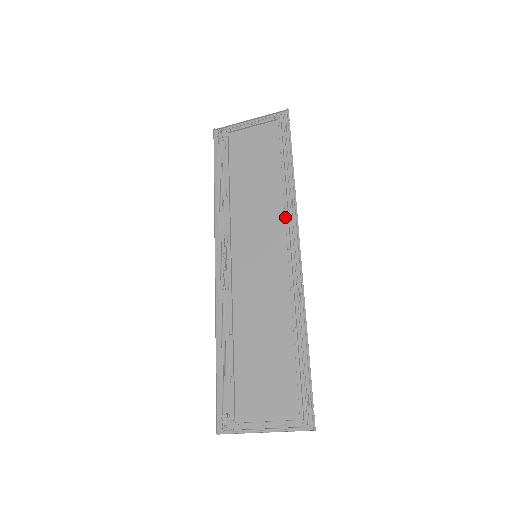
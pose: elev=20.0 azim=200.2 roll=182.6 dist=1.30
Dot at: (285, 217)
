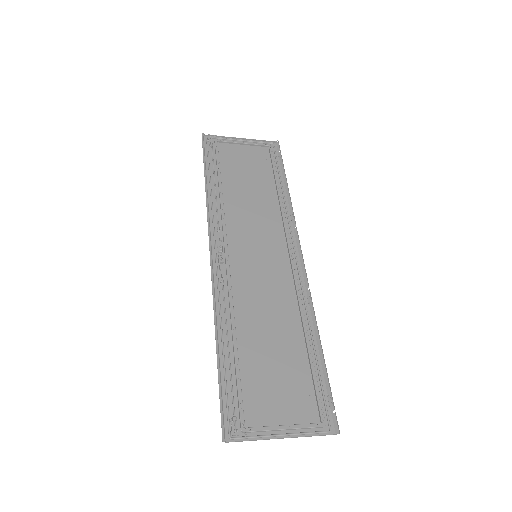
Dot at: (285, 227)
